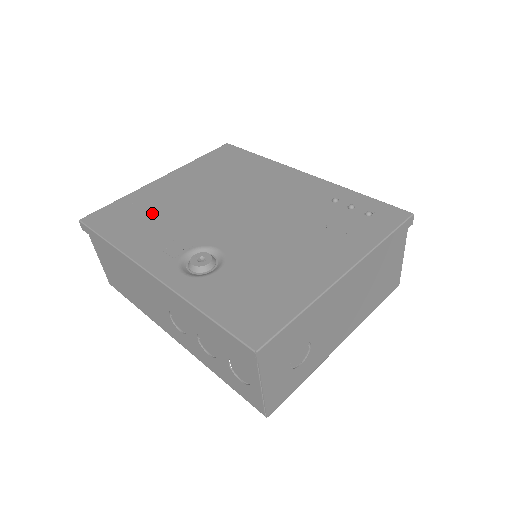
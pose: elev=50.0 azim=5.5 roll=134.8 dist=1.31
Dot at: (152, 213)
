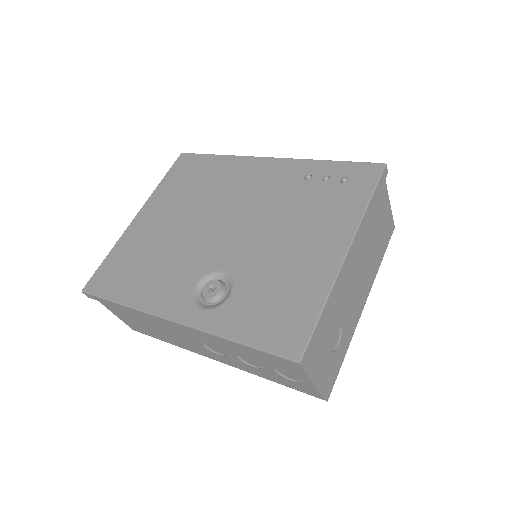
Dot at: (145, 257)
